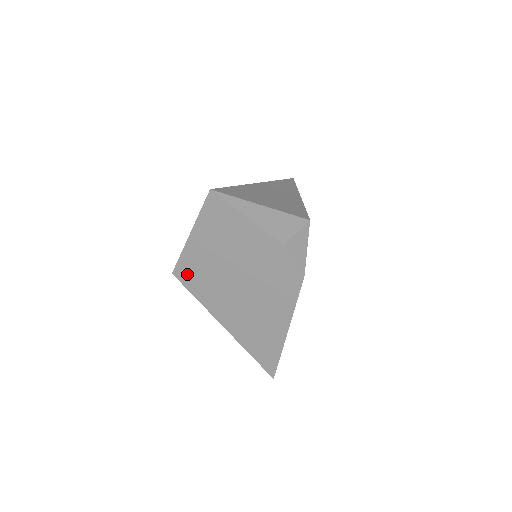
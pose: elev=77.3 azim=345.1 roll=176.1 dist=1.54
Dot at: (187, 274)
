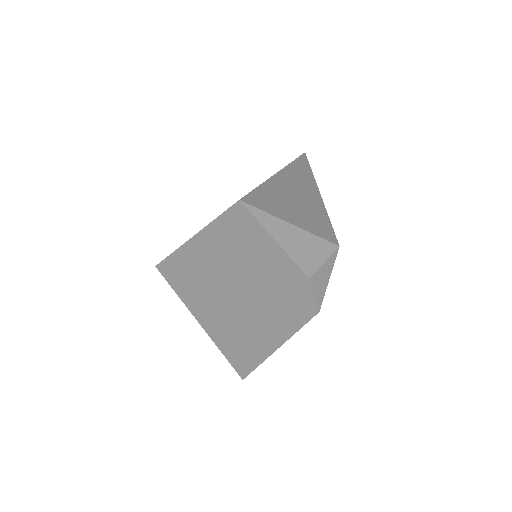
Dot at: (175, 272)
